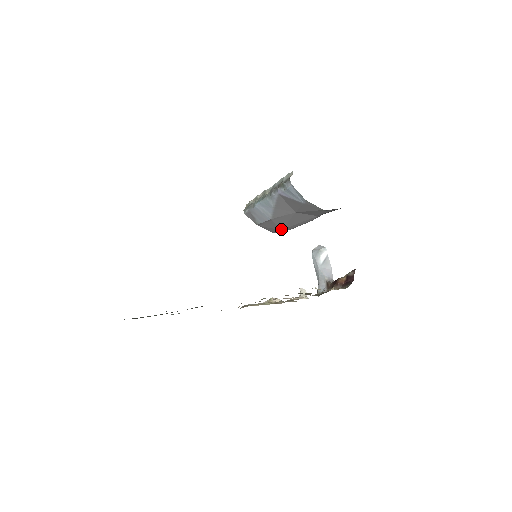
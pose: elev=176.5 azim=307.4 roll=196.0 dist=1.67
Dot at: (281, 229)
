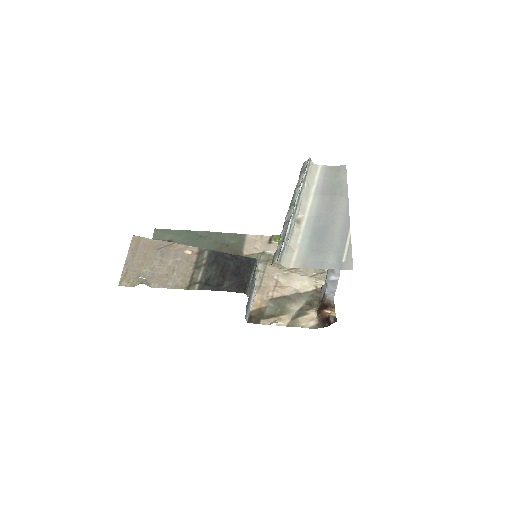
Dot at: occluded
